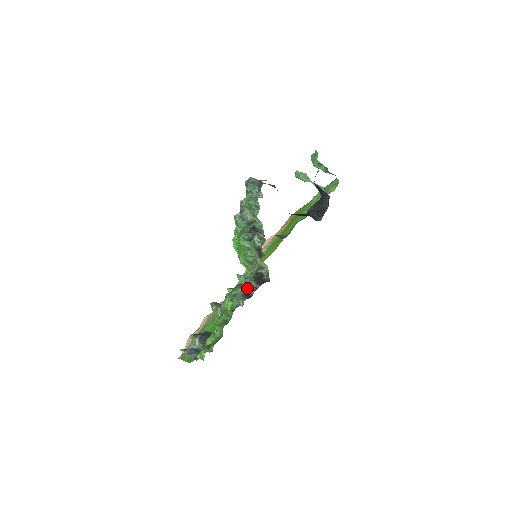
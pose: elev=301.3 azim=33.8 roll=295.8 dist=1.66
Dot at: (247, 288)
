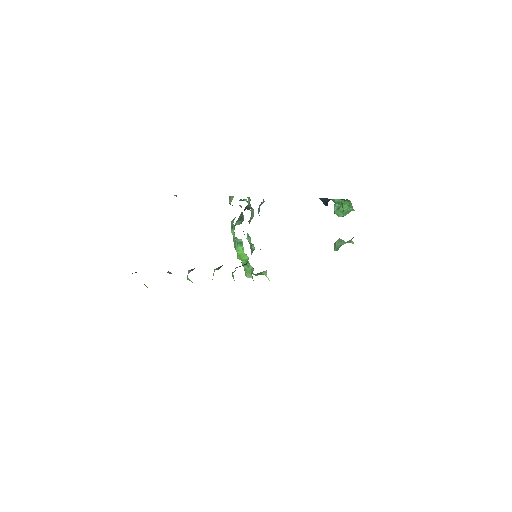
Dot at: occluded
